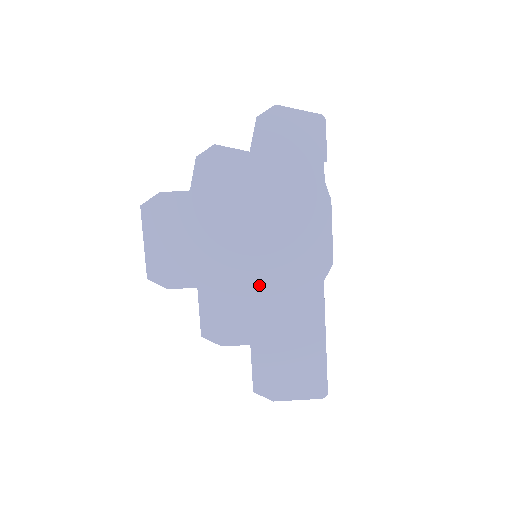
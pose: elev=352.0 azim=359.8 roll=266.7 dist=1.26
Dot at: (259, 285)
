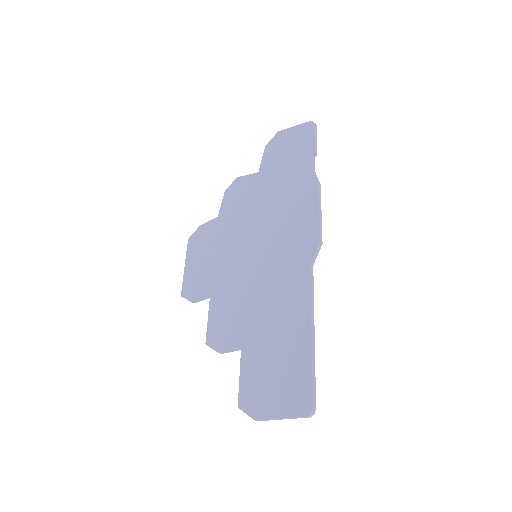
Dot at: (254, 282)
